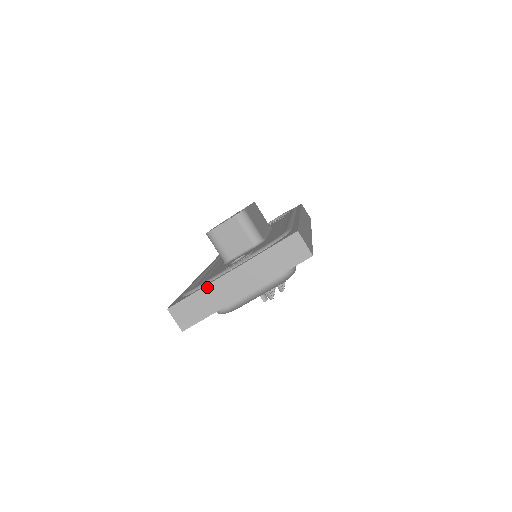
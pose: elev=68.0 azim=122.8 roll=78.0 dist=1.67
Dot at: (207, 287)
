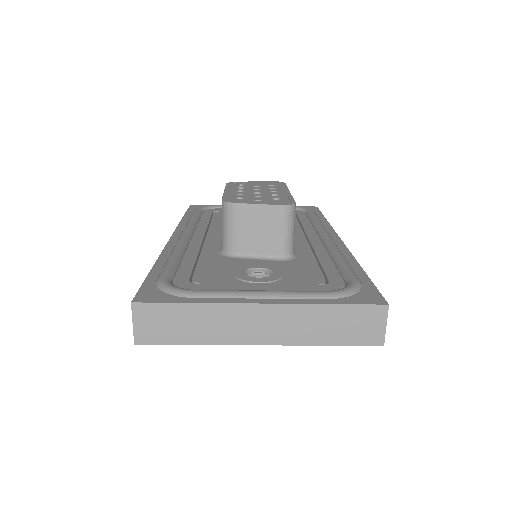
Dot at: (213, 306)
